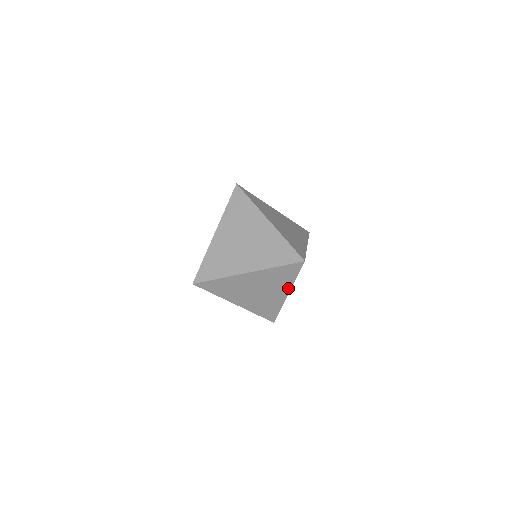
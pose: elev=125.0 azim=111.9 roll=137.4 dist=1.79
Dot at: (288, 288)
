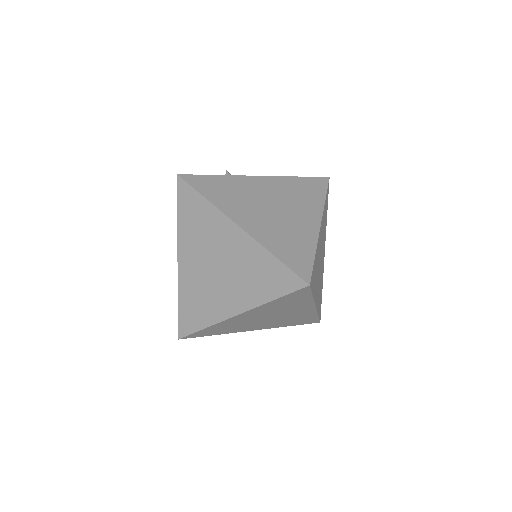
Dot at: (310, 304)
